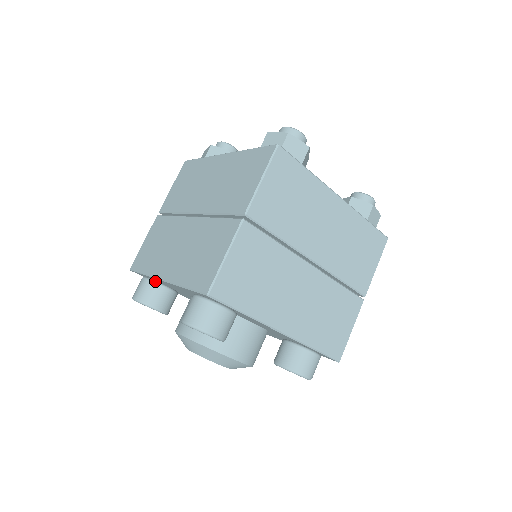
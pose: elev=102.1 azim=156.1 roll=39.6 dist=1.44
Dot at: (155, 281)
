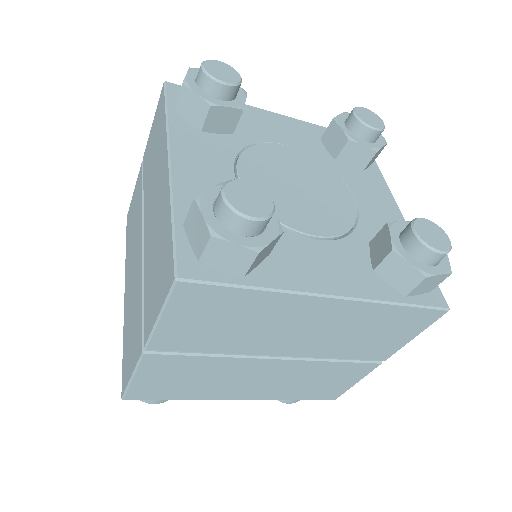
Dot at: occluded
